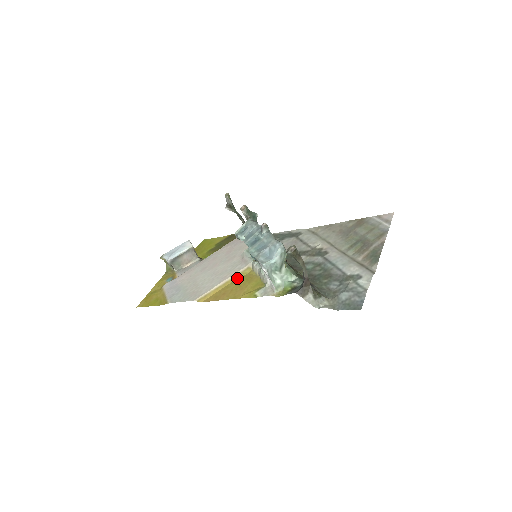
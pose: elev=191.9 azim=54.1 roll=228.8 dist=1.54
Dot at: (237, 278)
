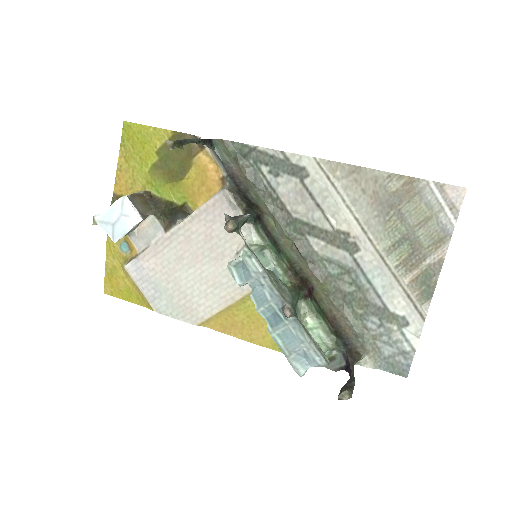
Dot at: (243, 302)
